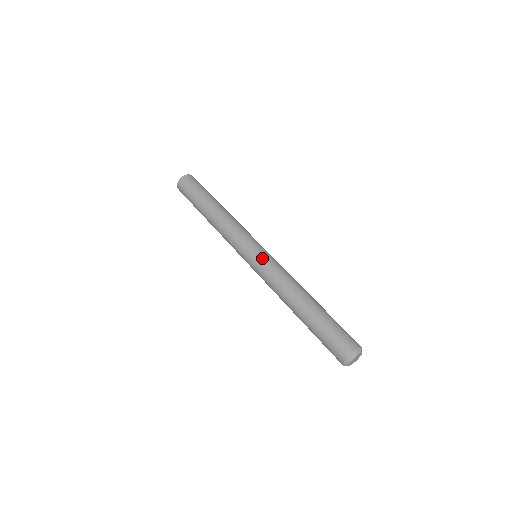
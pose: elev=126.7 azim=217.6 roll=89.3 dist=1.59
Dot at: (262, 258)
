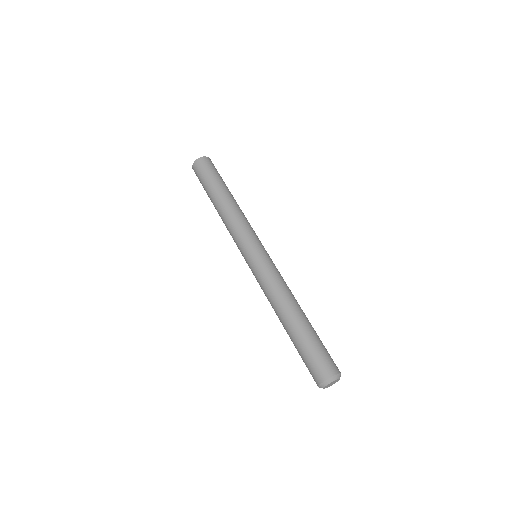
Dot at: (255, 264)
